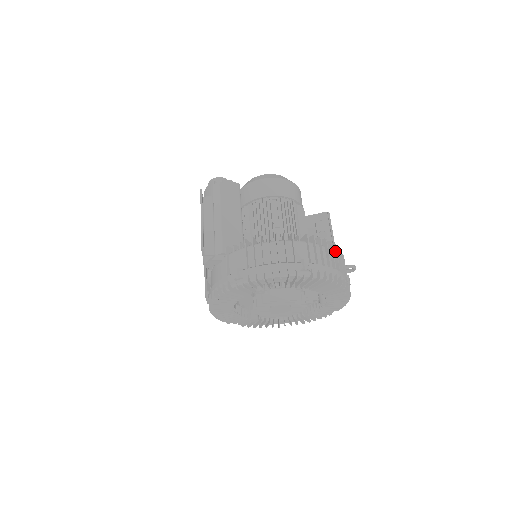
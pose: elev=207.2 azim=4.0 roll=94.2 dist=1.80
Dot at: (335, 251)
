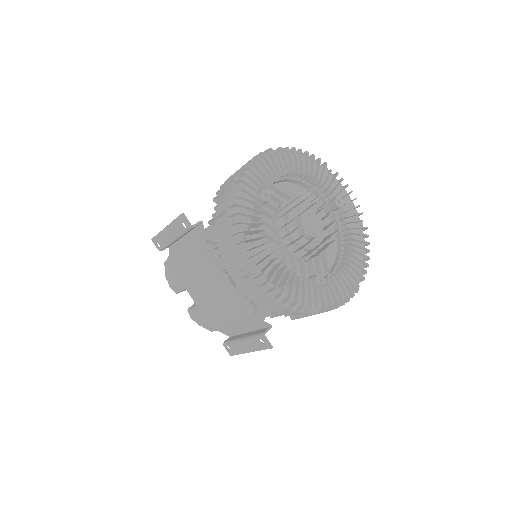
Dot at: occluded
